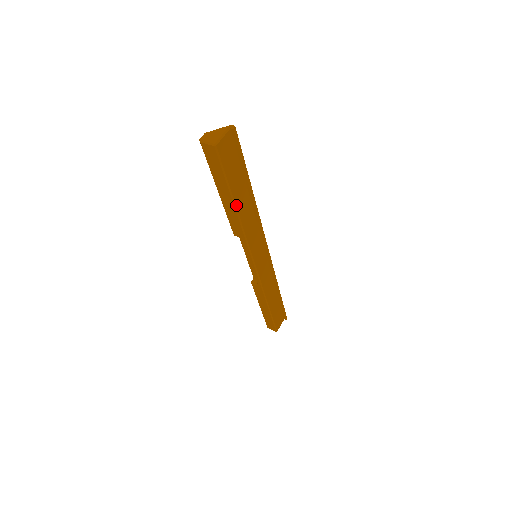
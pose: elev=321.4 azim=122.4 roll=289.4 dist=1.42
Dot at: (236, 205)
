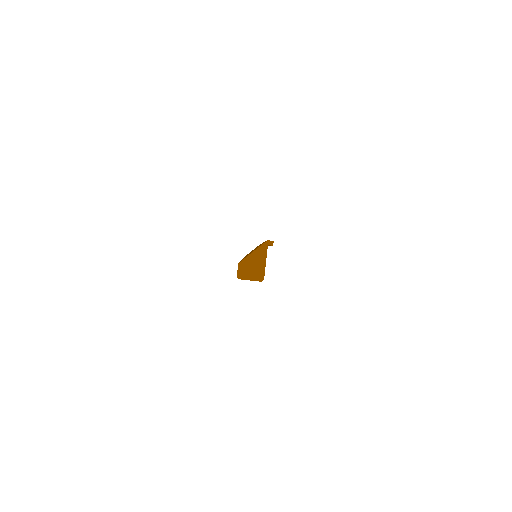
Dot at: occluded
